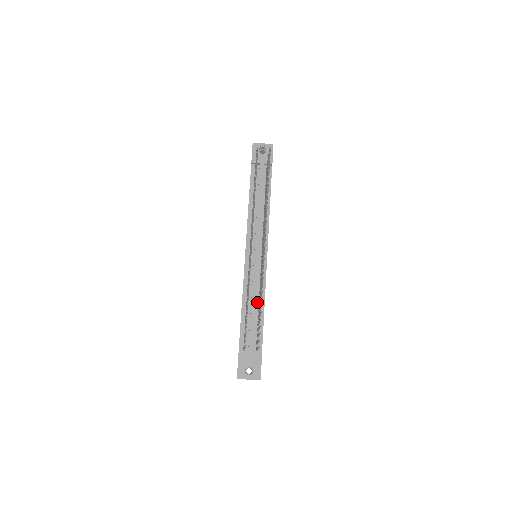
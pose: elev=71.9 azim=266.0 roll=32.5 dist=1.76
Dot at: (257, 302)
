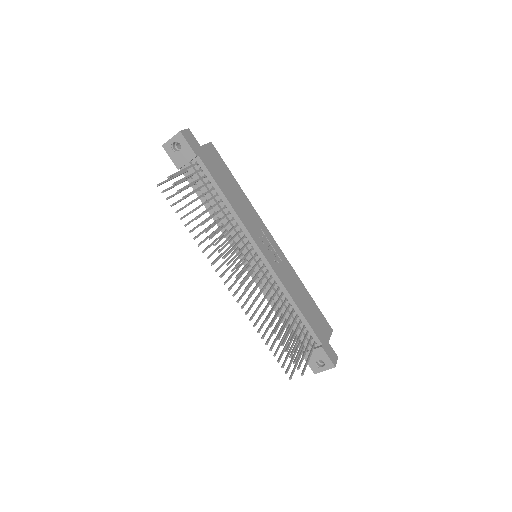
Dot at: (286, 303)
